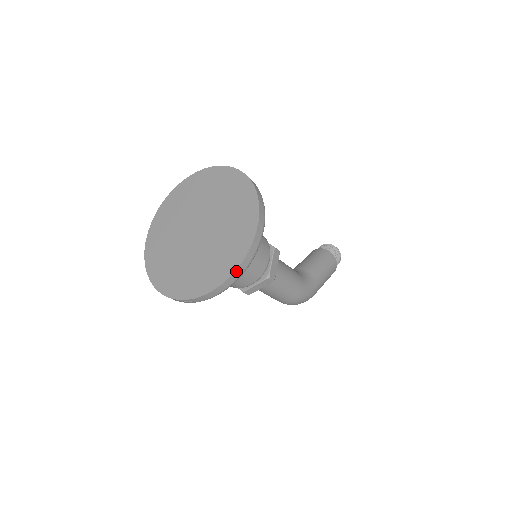
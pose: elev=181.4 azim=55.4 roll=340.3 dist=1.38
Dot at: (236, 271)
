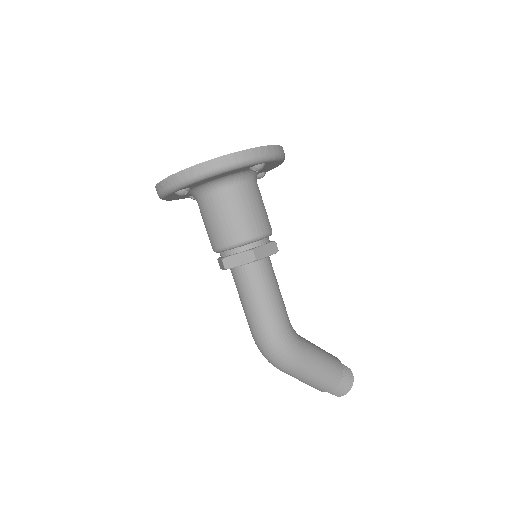
Dot at: (222, 157)
